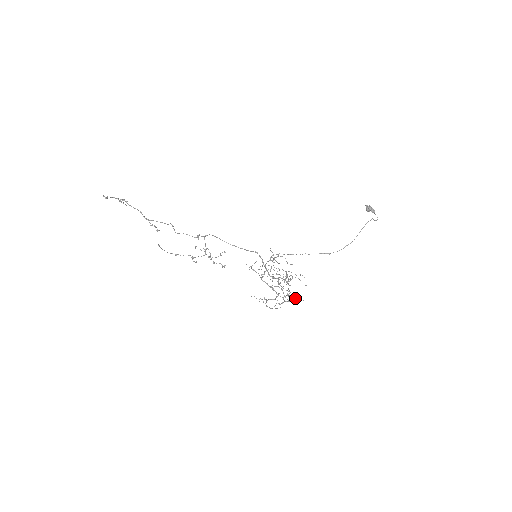
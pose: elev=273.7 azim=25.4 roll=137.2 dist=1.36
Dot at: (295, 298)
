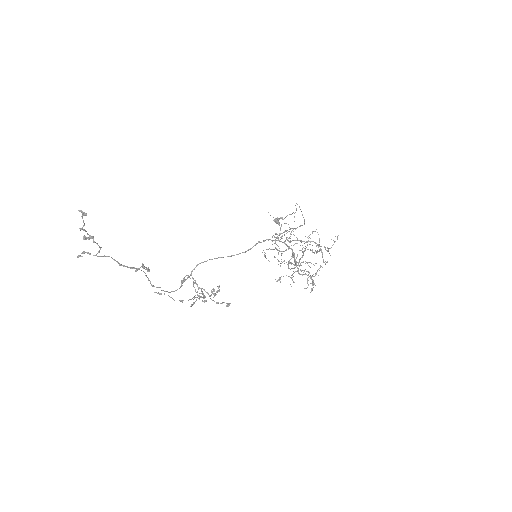
Dot at: occluded
